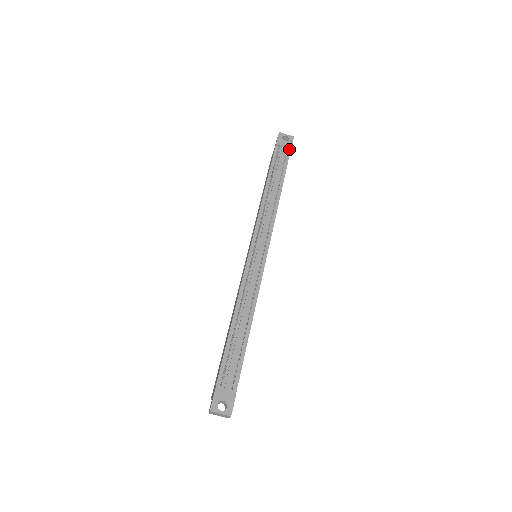
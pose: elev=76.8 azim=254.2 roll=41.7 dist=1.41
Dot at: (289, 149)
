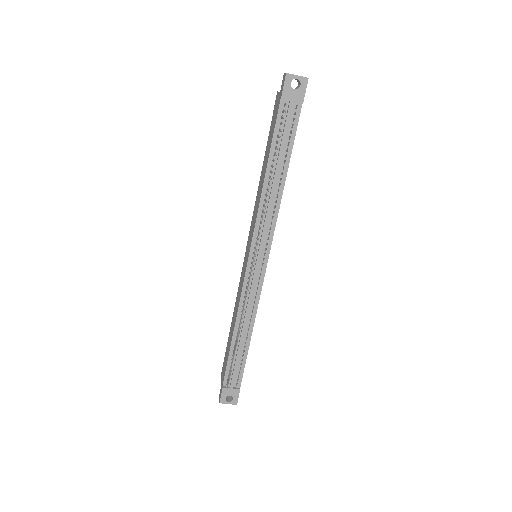
Dot at: (300, 102)
